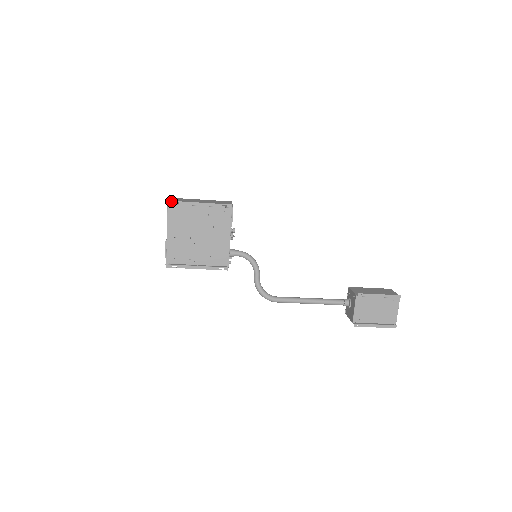
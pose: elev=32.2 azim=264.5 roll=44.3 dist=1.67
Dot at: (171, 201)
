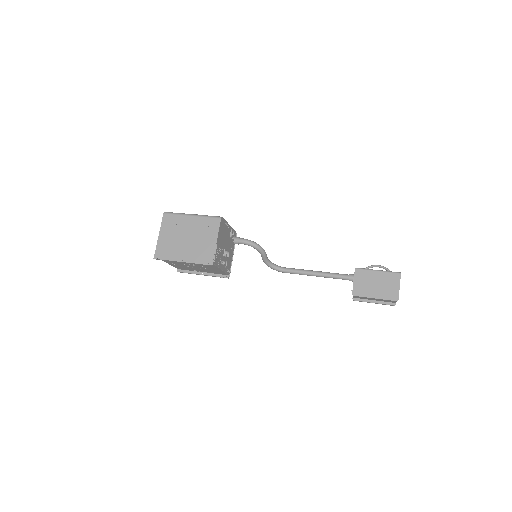
Dot at: (156, 259)
